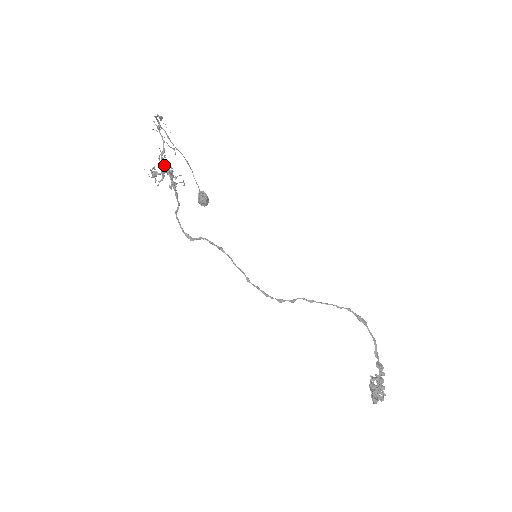
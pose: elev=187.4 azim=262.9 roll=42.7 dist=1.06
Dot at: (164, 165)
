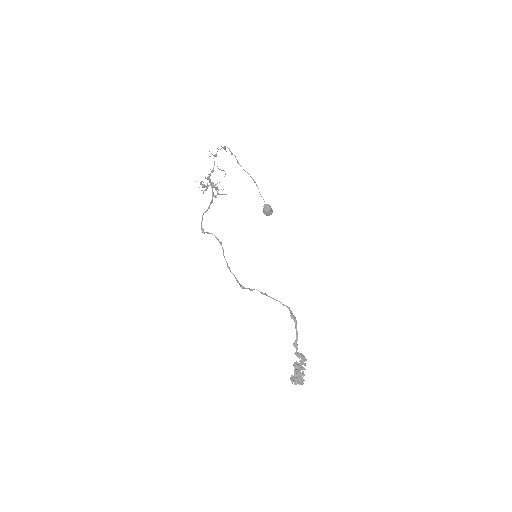
Dot at: (210, 181)
